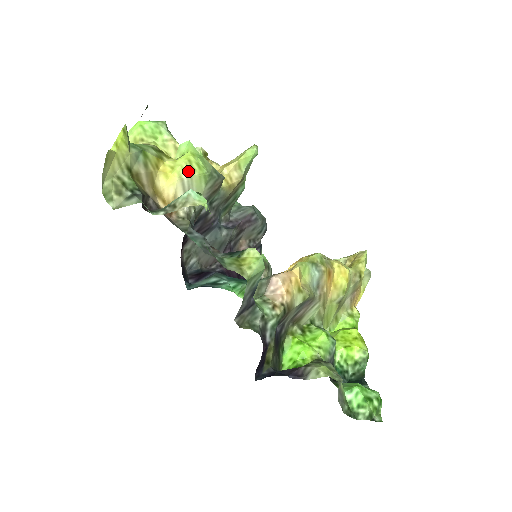
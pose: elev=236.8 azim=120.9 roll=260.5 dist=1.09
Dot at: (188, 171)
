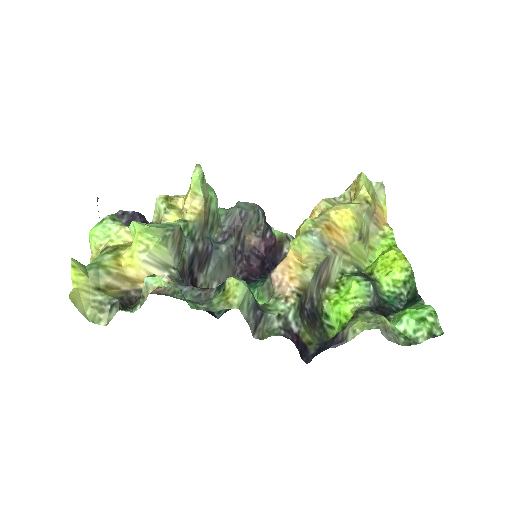
Dot at: (144, 250)
